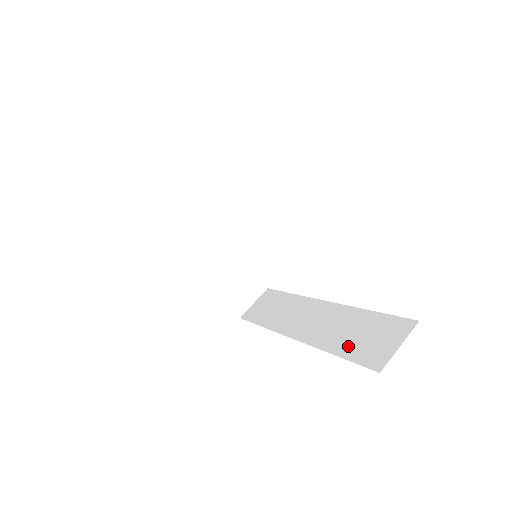
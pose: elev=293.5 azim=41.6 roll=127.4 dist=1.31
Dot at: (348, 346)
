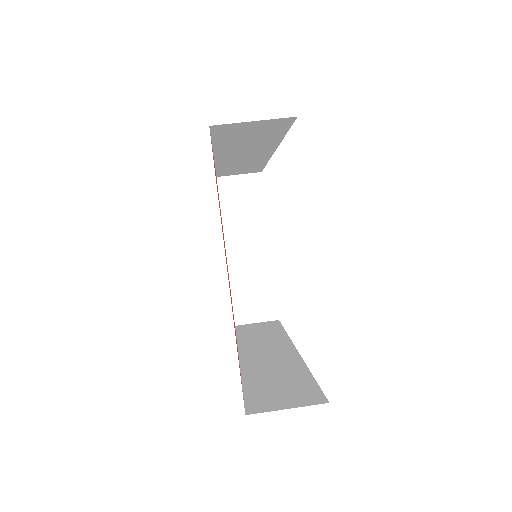
Dot at: (259, 384)
